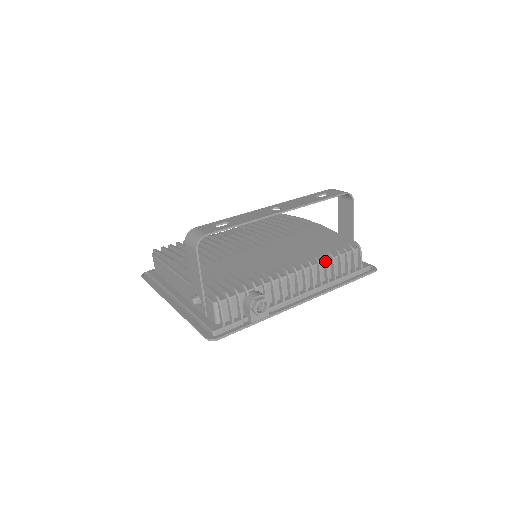
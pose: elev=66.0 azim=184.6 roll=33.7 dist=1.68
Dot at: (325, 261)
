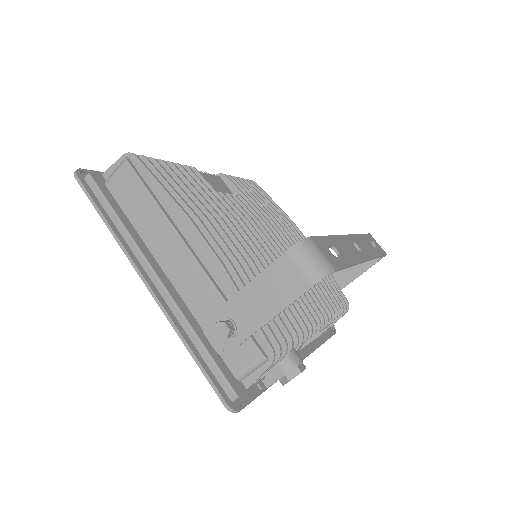
Dot at: (334, 319)
